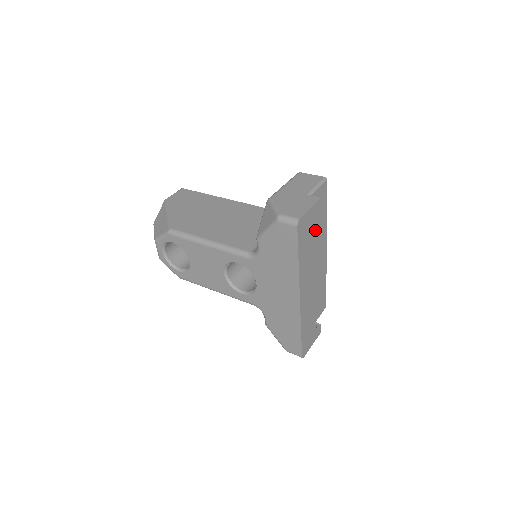
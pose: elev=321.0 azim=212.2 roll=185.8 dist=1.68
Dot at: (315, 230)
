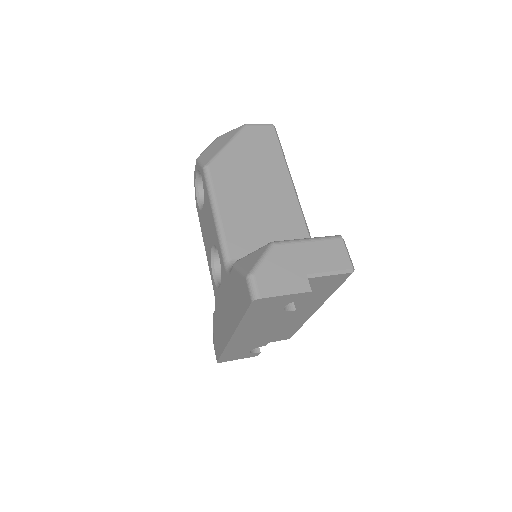
Dot at: occluded
